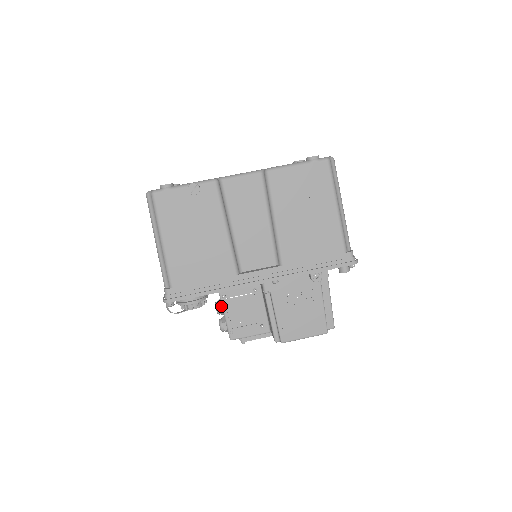
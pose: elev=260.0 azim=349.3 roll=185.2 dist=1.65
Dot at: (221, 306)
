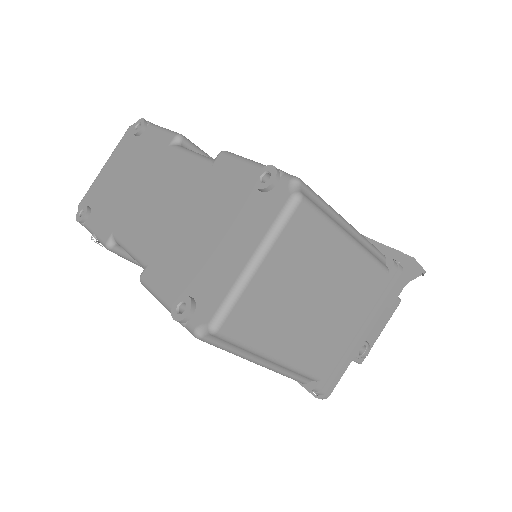
Dot at: occluded
